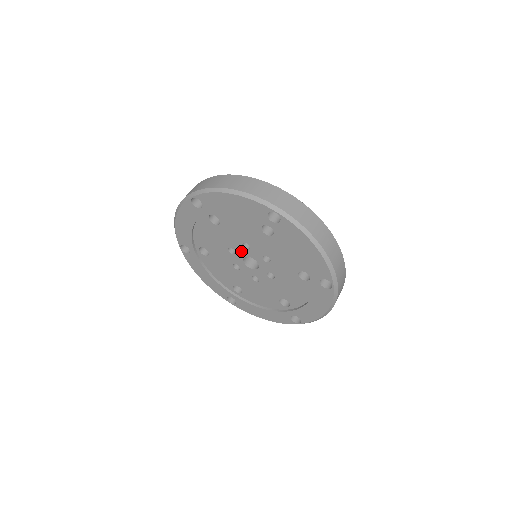
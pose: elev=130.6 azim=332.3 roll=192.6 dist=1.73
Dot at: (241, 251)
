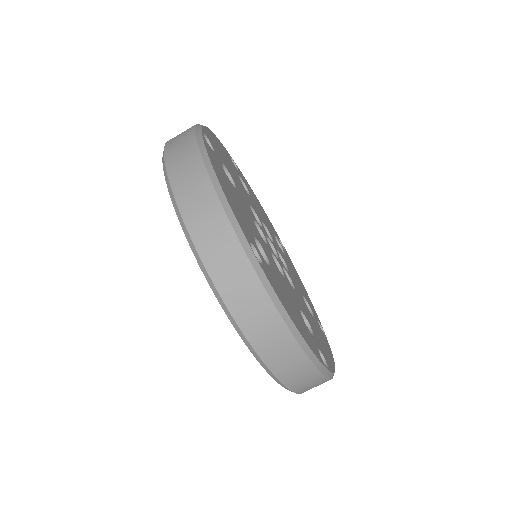
Dot at: occluded
